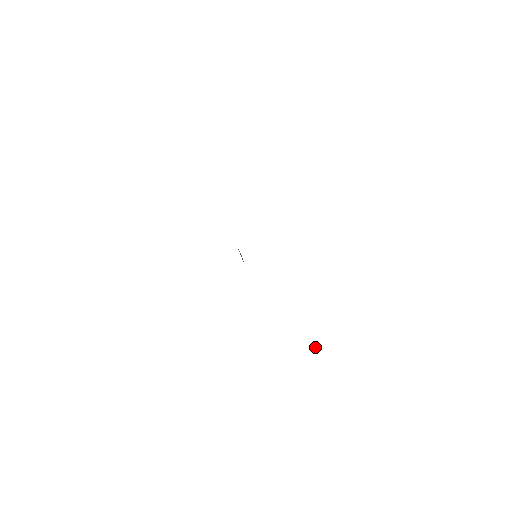
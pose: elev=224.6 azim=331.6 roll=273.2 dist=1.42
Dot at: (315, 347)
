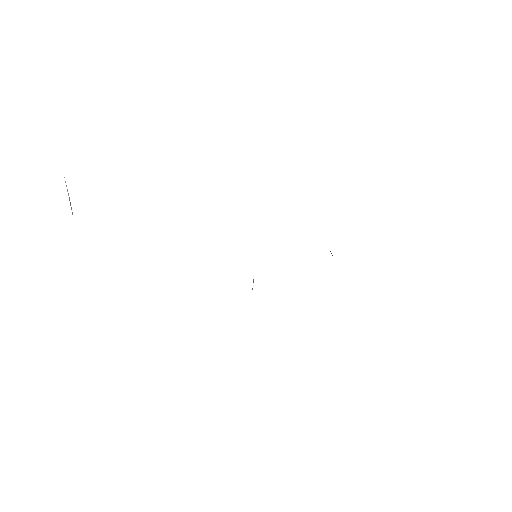
Dot at: occluded
